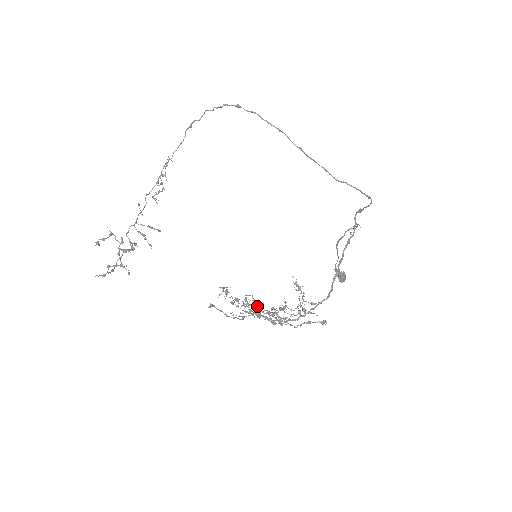
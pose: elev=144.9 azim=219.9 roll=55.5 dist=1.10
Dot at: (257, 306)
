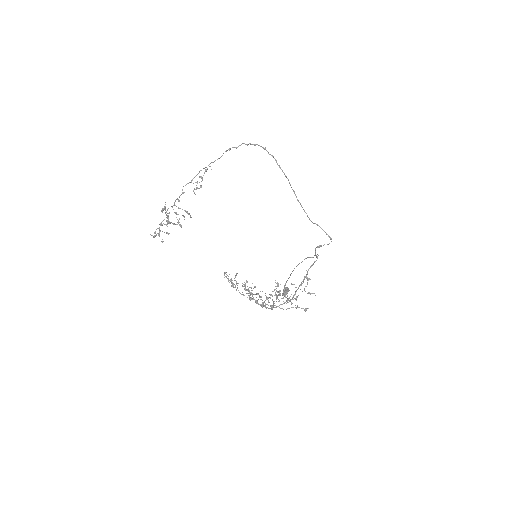
Dot at: (278, 285)
